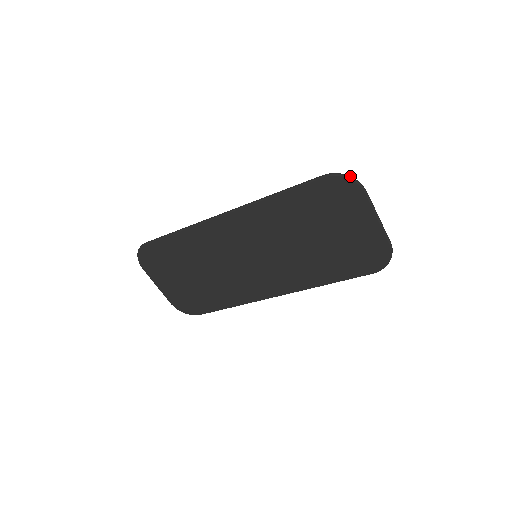
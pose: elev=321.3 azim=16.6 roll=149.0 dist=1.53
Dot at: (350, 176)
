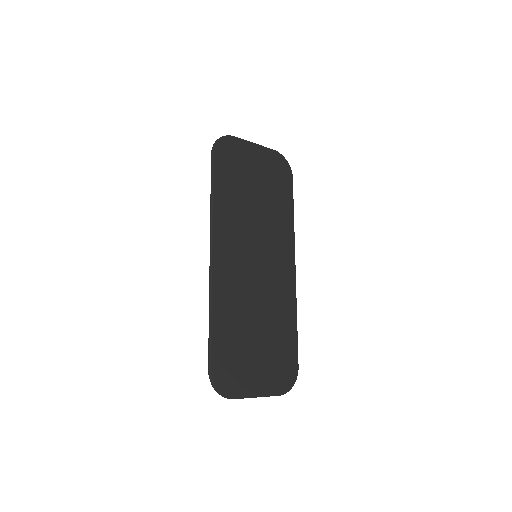
Dot at: (219, 138)
